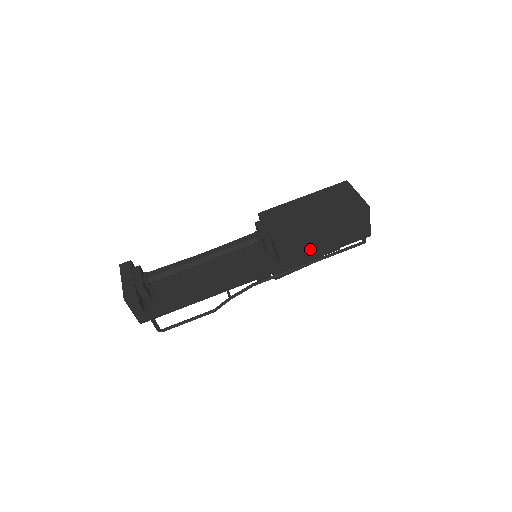
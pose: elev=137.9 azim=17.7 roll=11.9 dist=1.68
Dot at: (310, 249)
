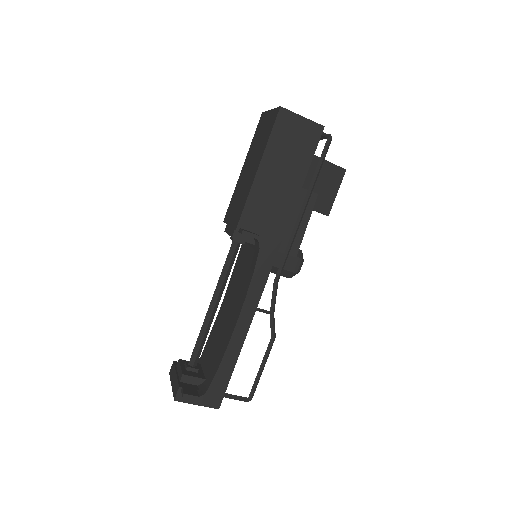
Dot at: (280, 200)
